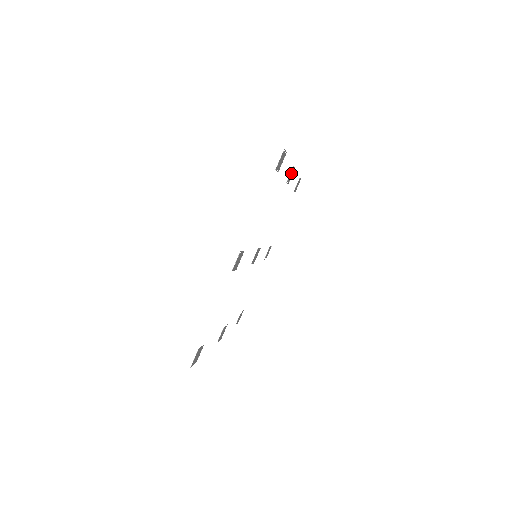
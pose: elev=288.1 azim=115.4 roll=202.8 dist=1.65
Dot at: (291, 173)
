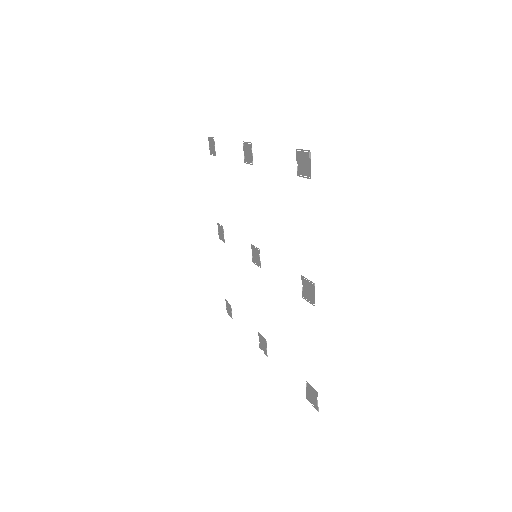
Dot at: (248, 151)
